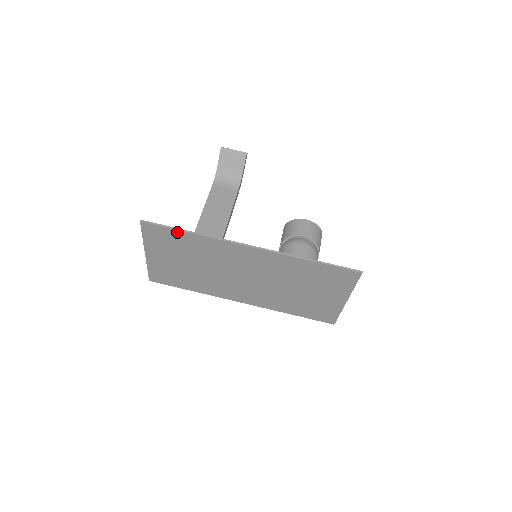
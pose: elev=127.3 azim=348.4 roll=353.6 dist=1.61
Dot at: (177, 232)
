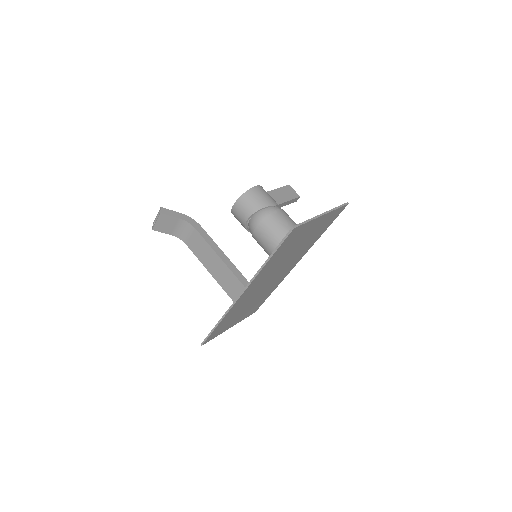
Dot at: (215, 329)
